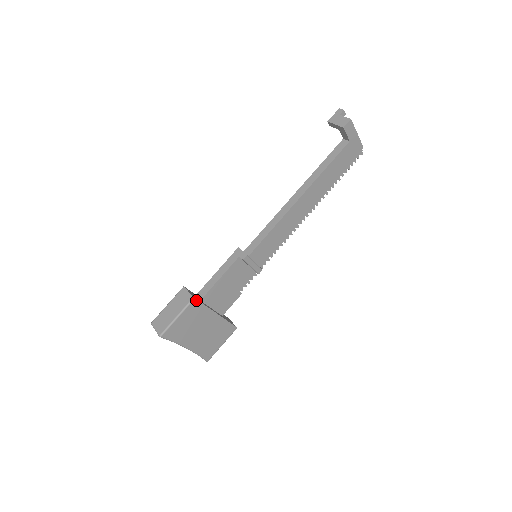
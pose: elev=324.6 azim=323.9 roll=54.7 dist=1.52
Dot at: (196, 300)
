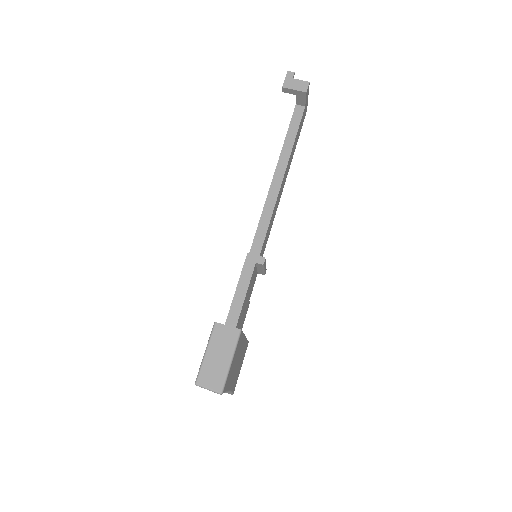
Dot at: (241, 331)
